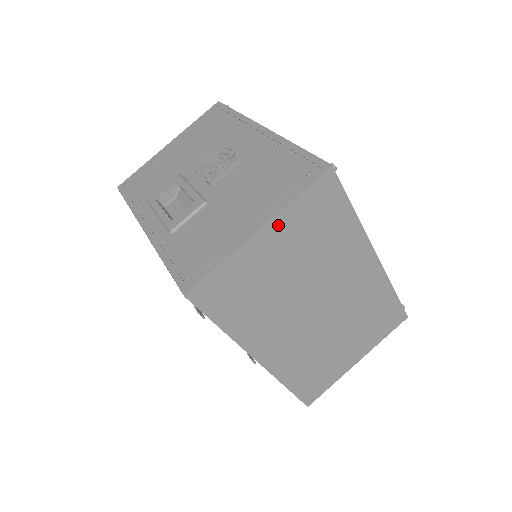
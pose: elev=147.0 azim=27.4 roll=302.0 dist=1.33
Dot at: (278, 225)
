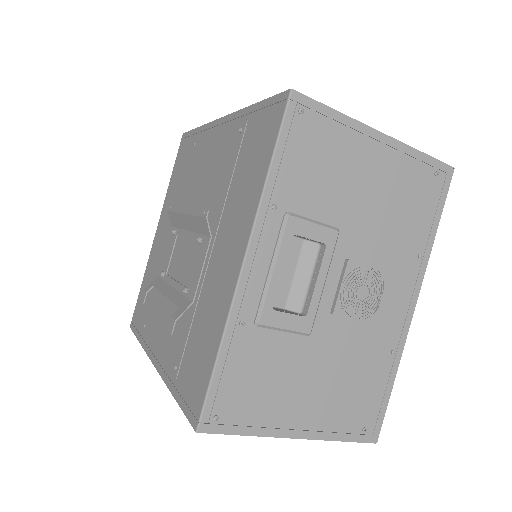
Dot at: occluded
